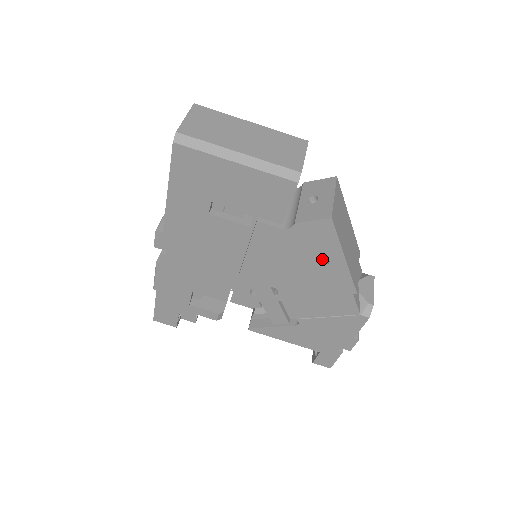
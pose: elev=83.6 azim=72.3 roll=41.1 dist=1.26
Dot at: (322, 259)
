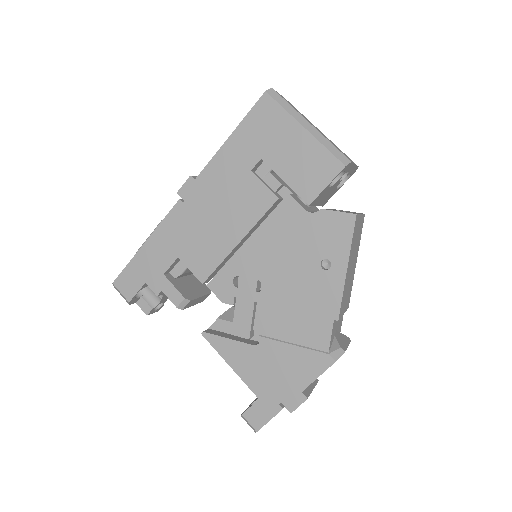
Dot at: (323, 266)
